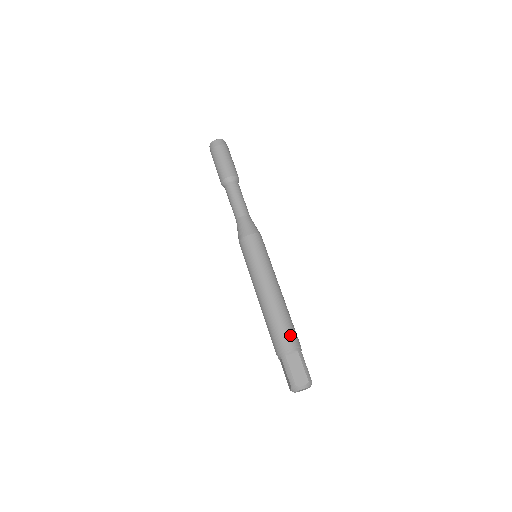
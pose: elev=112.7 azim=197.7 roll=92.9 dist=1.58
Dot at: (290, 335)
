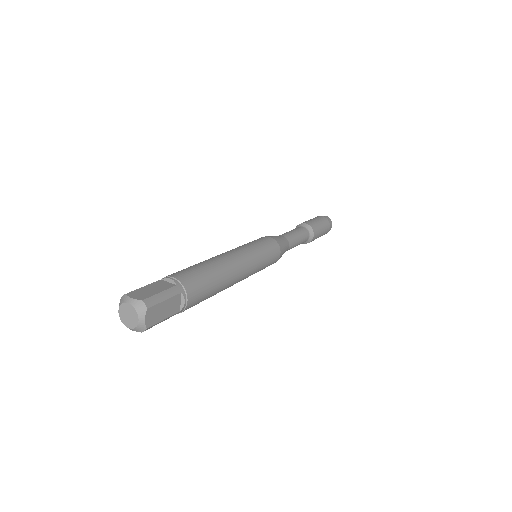
Dot at: (191, 274)
